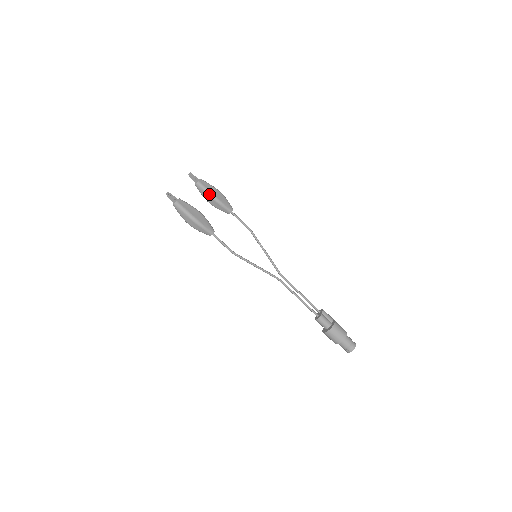
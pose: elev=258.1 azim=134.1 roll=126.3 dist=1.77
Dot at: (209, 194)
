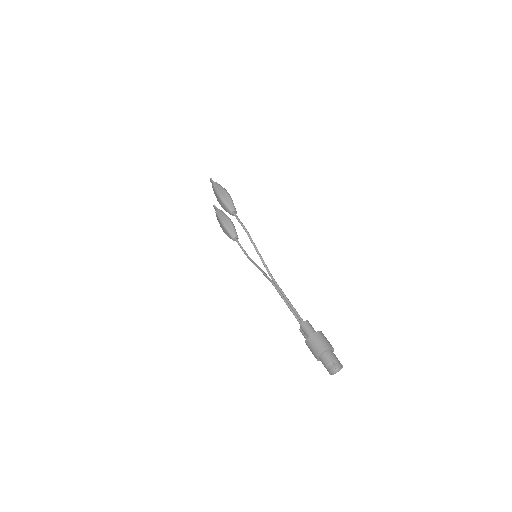
Dot at: (227, 216)
